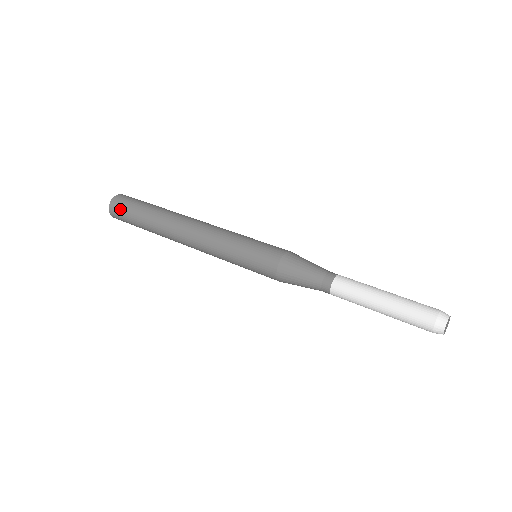
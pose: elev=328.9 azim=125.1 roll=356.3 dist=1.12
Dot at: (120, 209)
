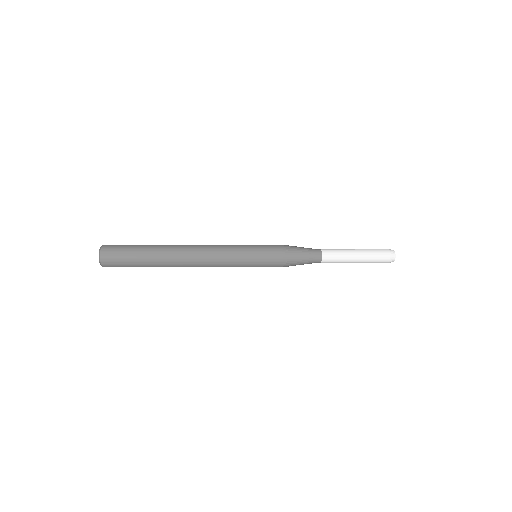
Dot at: (117, 245)
